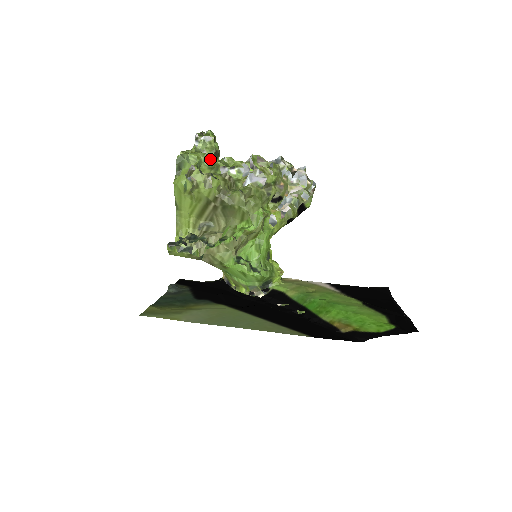
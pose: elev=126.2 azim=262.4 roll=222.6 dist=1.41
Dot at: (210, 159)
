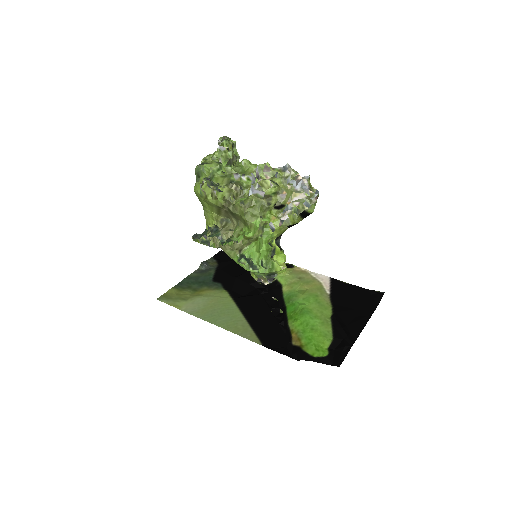
Dot at: (224, 167)
